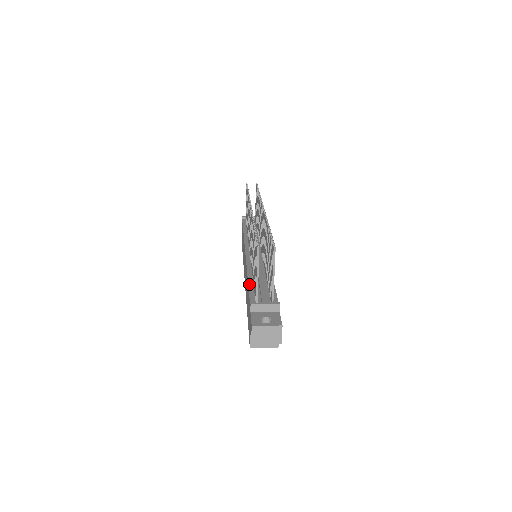
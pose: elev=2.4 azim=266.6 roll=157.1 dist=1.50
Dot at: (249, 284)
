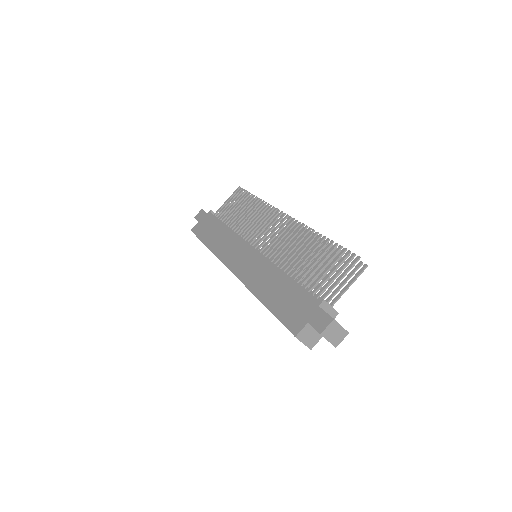
Dot at: occluded
